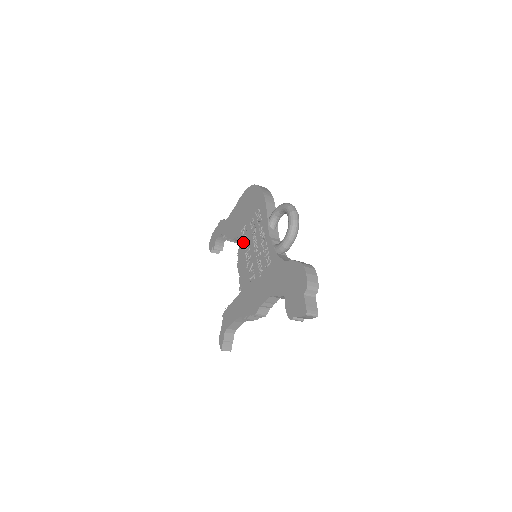
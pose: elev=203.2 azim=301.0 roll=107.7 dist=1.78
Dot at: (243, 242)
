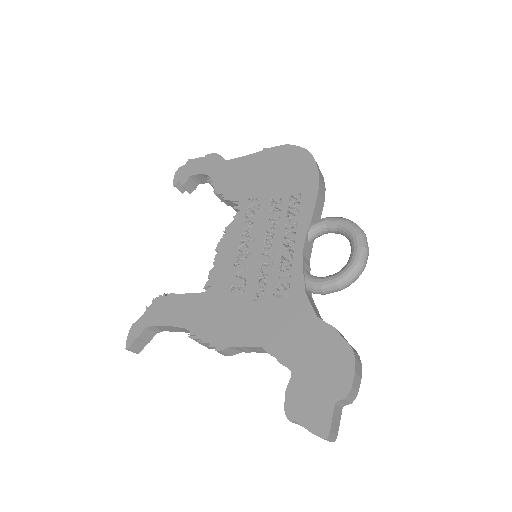
Dot at: (244, 220)
